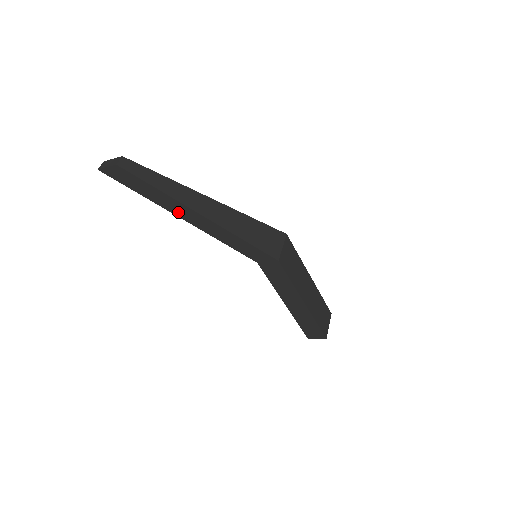
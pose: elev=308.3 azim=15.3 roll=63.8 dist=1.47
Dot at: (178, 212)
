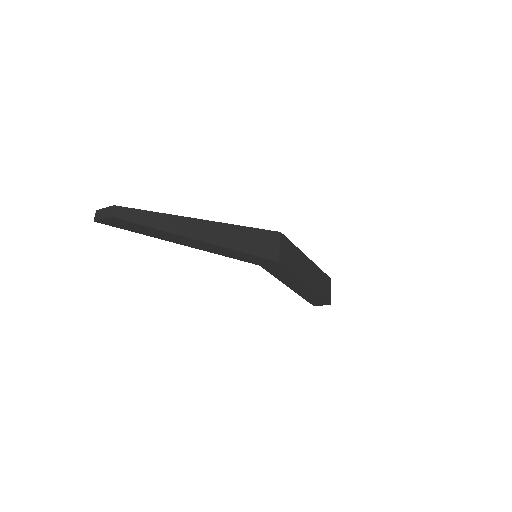
Dot at: (178, 241)
